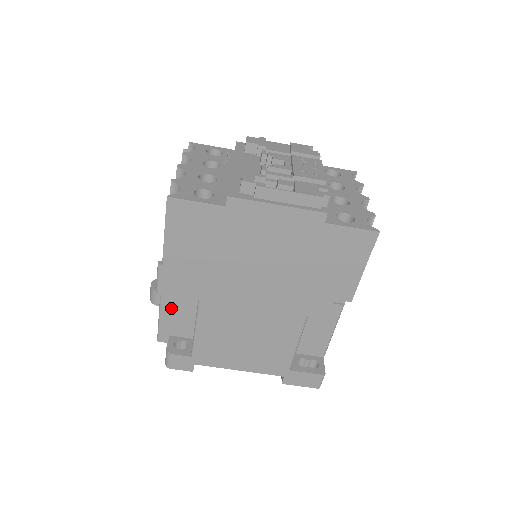
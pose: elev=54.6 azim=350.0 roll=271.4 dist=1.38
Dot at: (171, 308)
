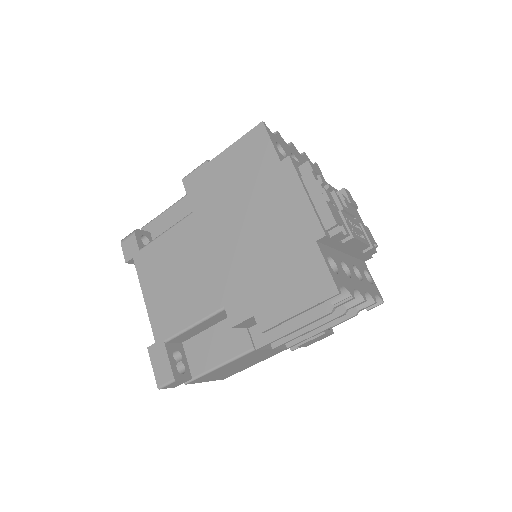
Dot at: (175, 213)
